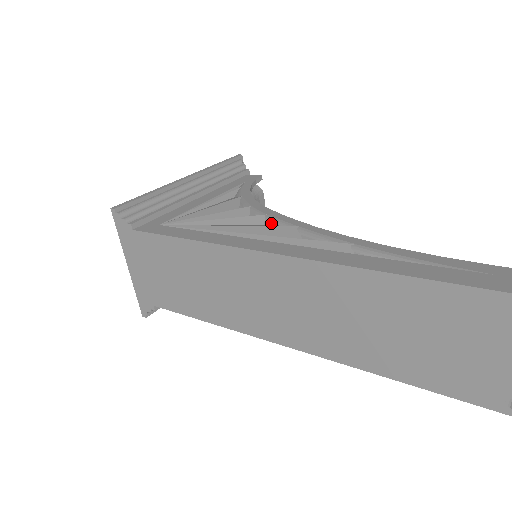
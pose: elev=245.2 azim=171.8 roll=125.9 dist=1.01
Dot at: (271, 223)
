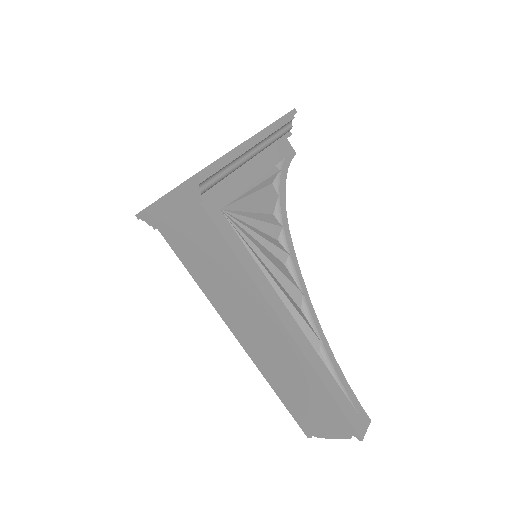
Dot at: (290, 269)
